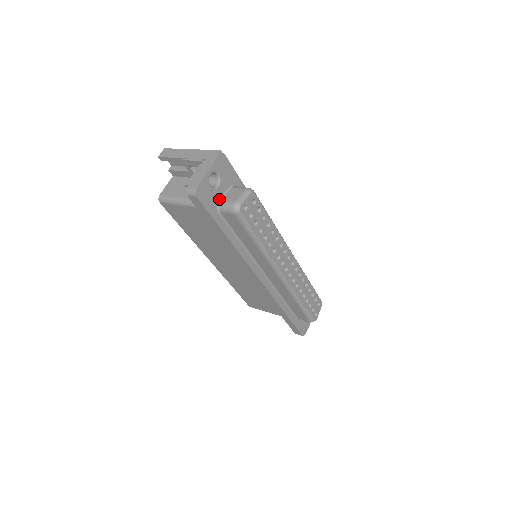
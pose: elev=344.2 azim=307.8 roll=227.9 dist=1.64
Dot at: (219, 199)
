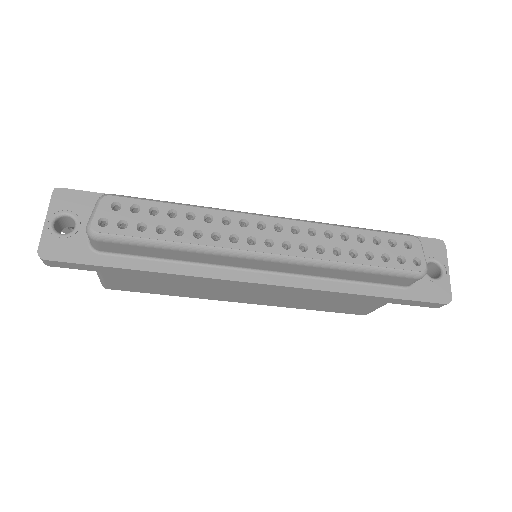
Dot at: occluded
